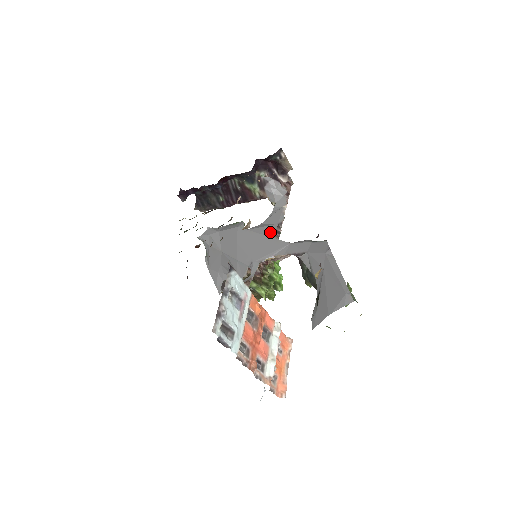
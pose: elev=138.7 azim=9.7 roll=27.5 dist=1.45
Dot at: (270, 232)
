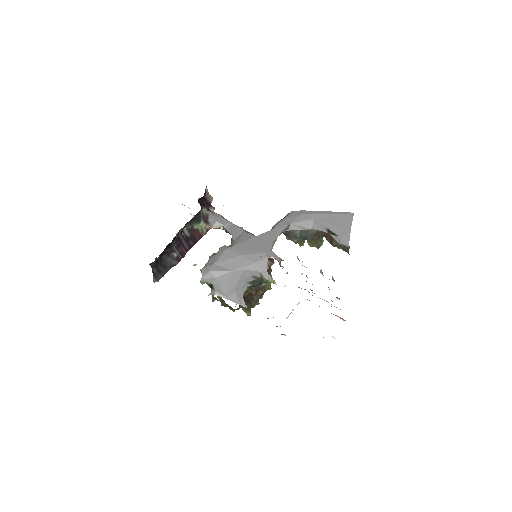
Dot at: (249, 236)
